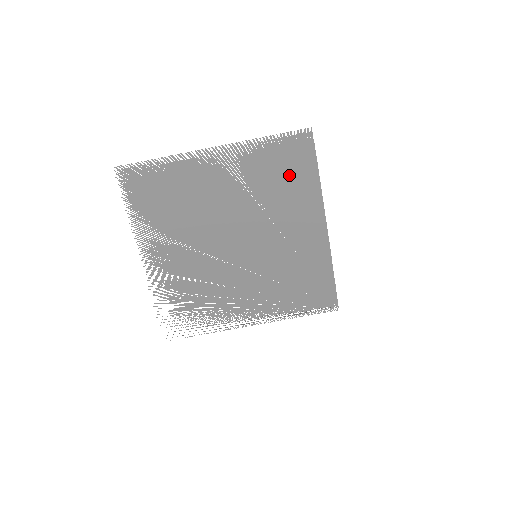
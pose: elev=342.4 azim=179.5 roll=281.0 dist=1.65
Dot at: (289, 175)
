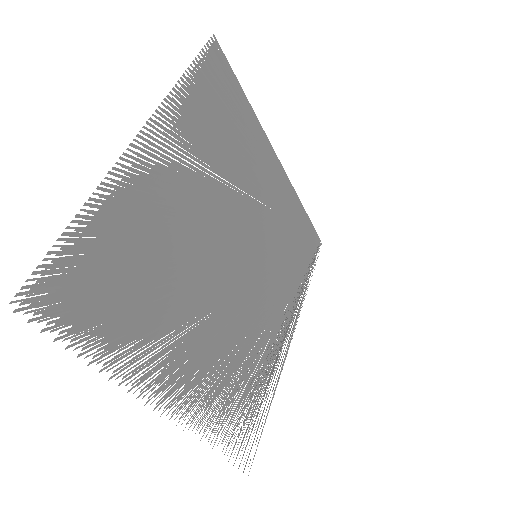
Dot at: (228, 120)
